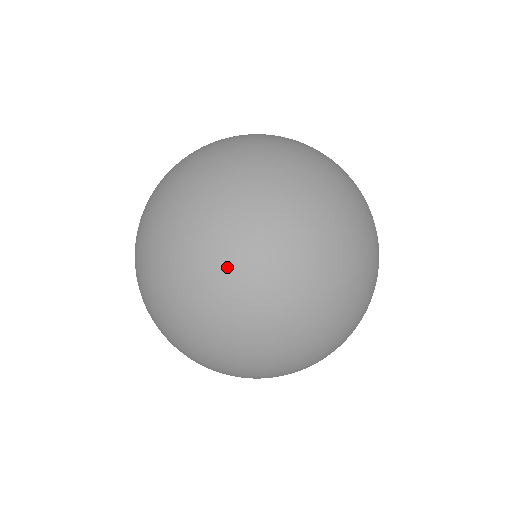
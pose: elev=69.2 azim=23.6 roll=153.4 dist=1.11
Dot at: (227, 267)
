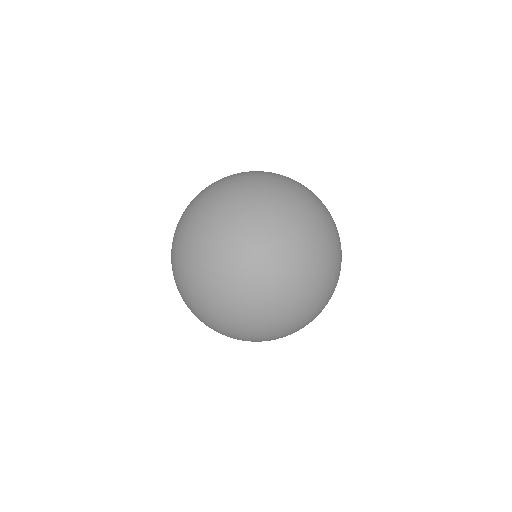
Dot at: (246, 233)
